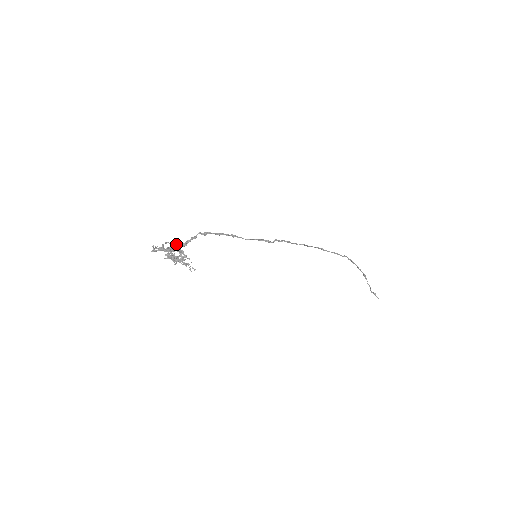
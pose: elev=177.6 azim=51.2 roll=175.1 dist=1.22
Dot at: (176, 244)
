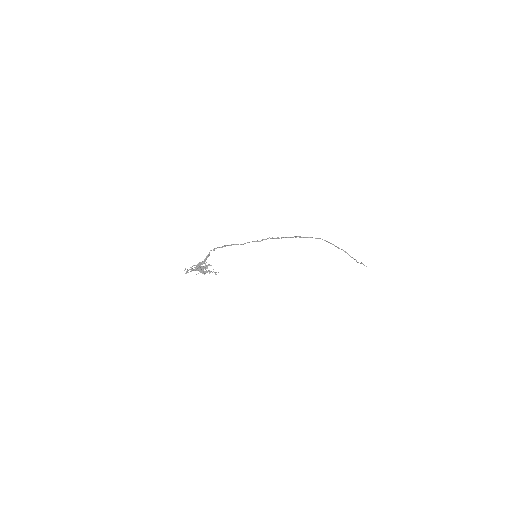
Dot at: (199, 263)
